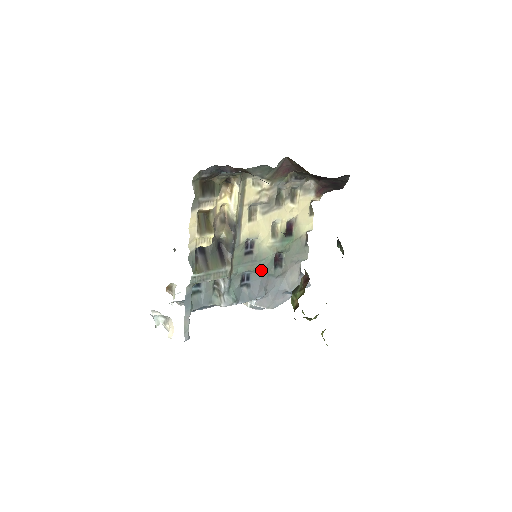
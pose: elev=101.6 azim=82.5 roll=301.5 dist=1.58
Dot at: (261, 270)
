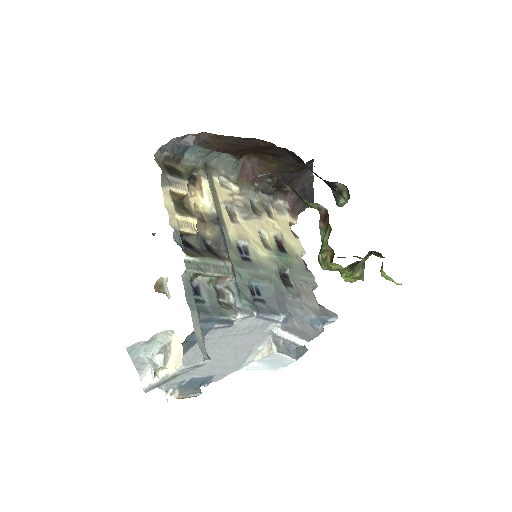
Dot at: (270, 284)
